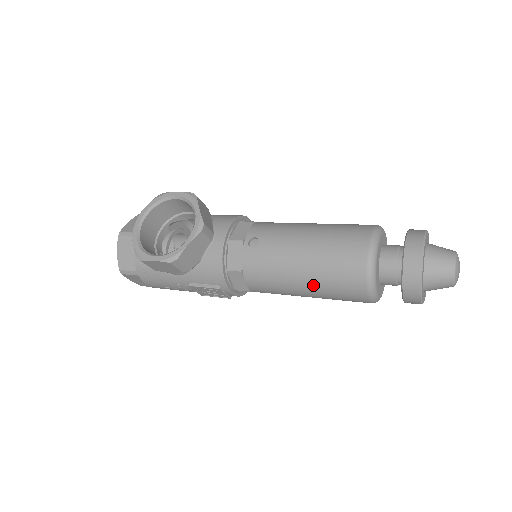
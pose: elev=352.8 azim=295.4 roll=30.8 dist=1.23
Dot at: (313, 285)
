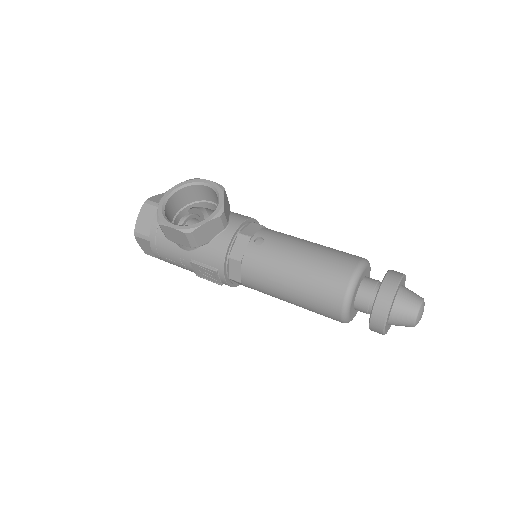
Dot at: (298, 290)
